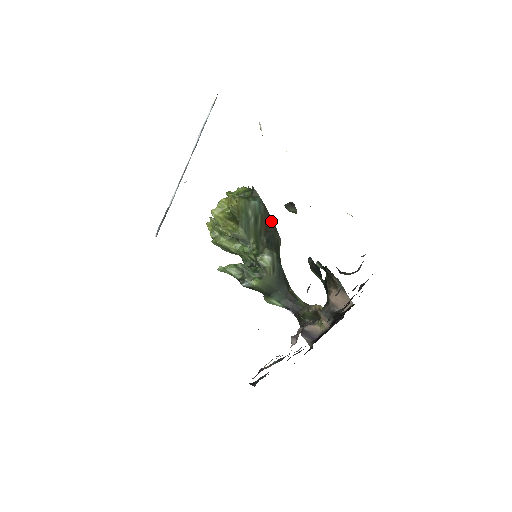
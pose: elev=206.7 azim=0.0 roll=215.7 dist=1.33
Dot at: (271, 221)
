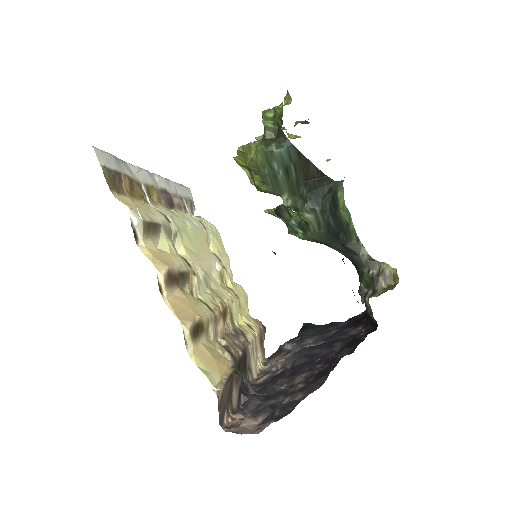
Dot at: (313, 166)
